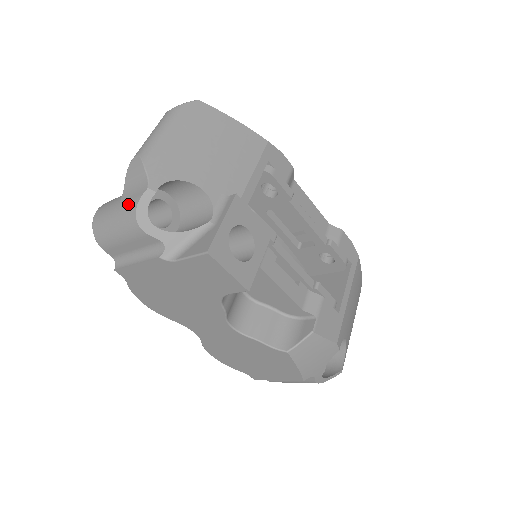
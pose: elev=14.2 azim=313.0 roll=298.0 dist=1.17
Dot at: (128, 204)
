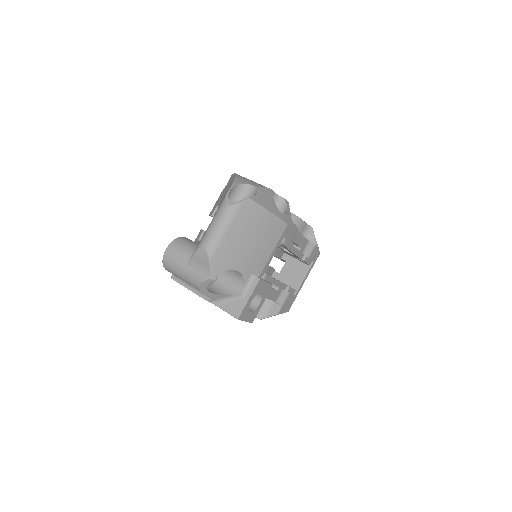
Dot at: (195, 276)
